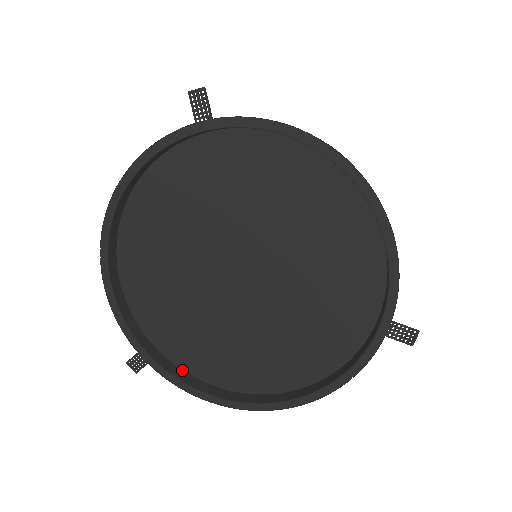
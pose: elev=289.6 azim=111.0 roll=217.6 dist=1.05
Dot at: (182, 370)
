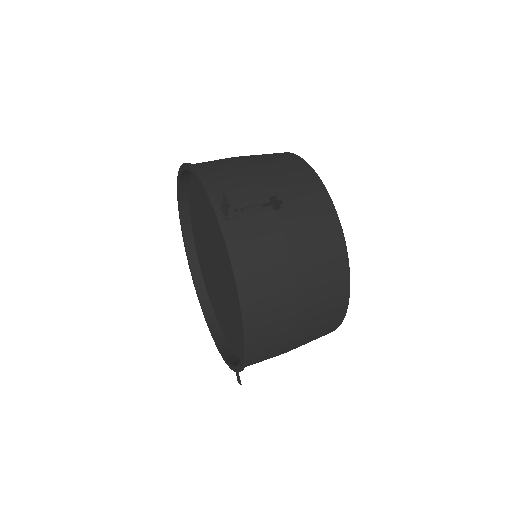
Dot at: (194, 241)
